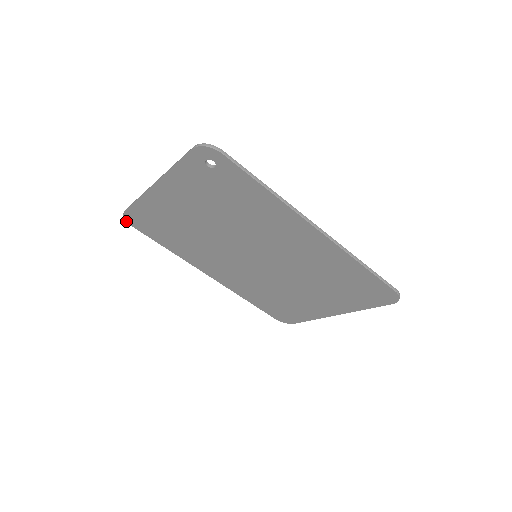
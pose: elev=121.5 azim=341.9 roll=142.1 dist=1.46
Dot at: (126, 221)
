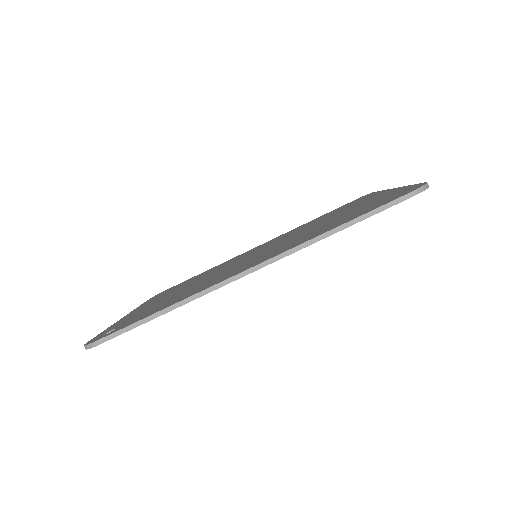
Dot at: occluded
